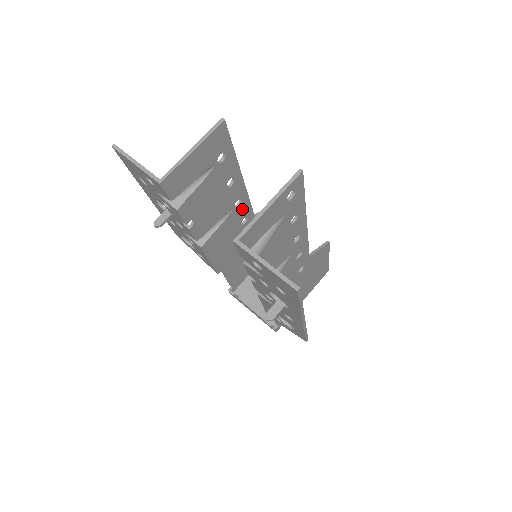
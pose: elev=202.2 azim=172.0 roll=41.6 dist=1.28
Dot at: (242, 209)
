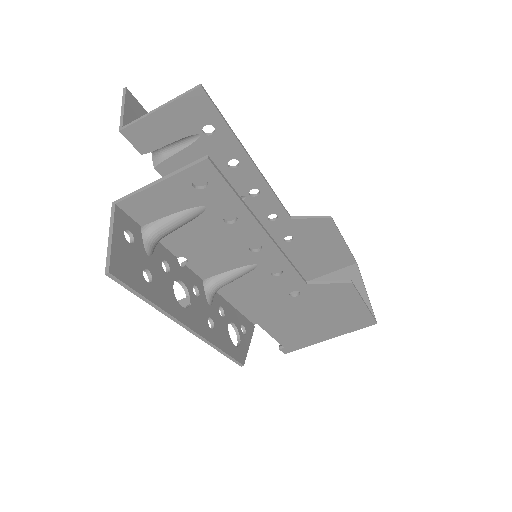
Dot at: (265, 202)
